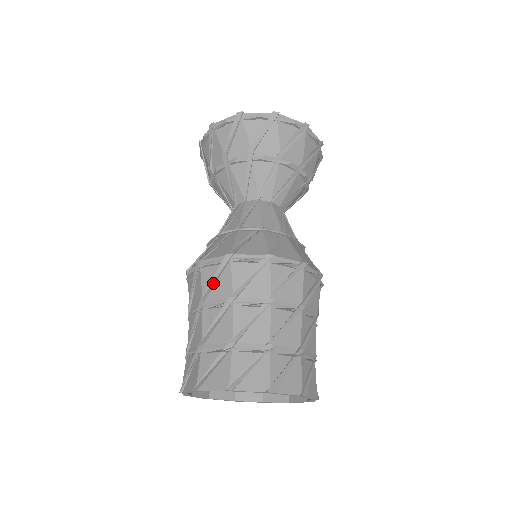
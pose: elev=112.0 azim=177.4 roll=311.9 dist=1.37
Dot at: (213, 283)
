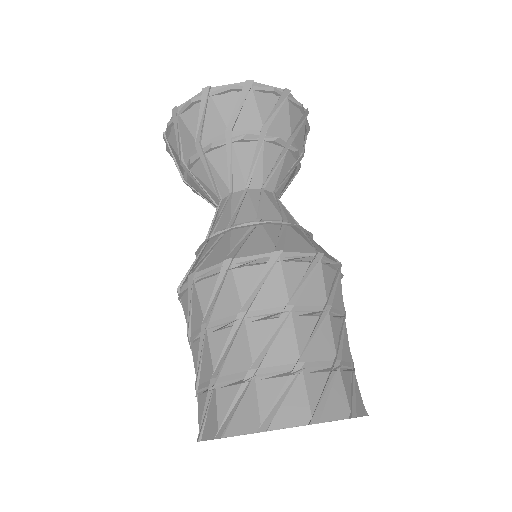
Dot at: (189, 312)
